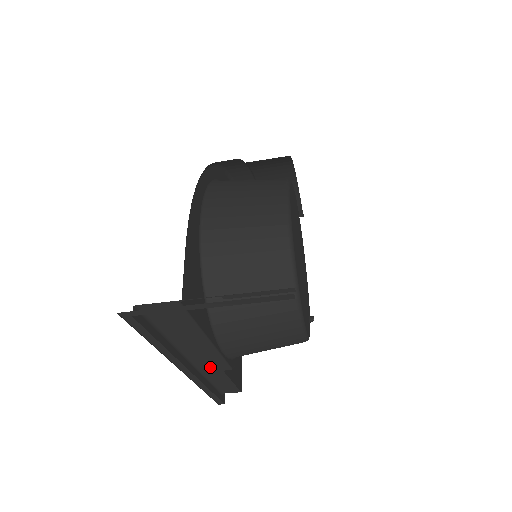
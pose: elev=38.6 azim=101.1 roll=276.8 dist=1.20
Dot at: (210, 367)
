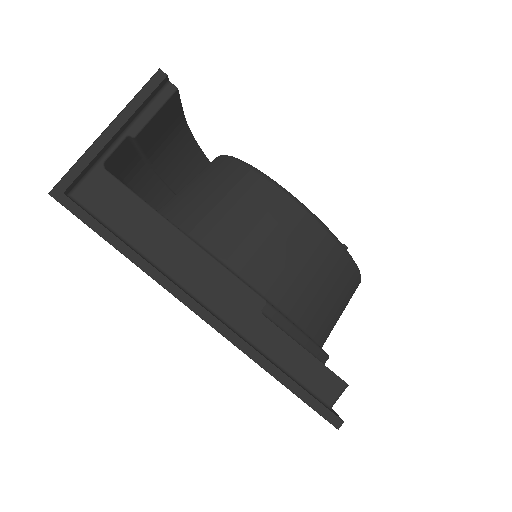
Dot at: (237, 311)
